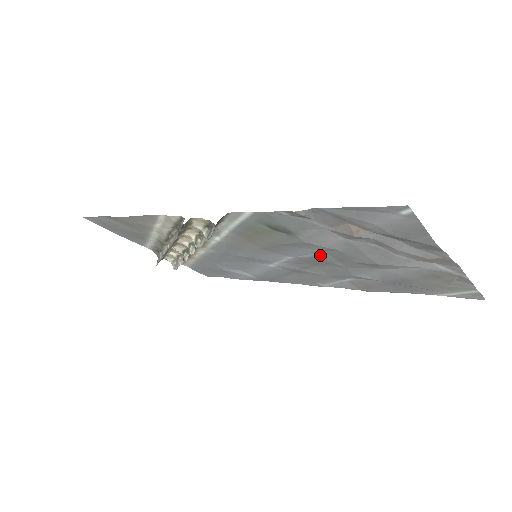
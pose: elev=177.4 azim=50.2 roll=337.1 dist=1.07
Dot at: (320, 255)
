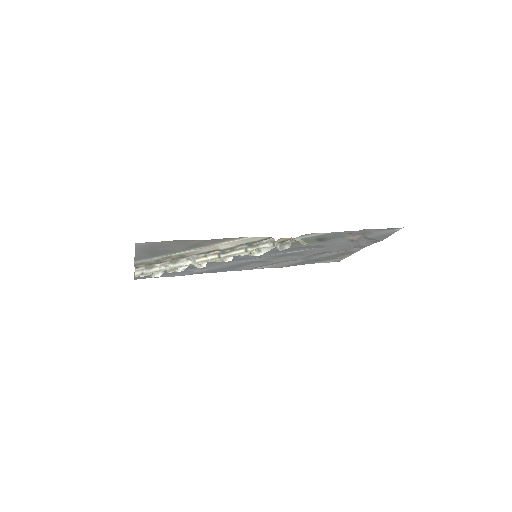
Dot at: (307, 250)
